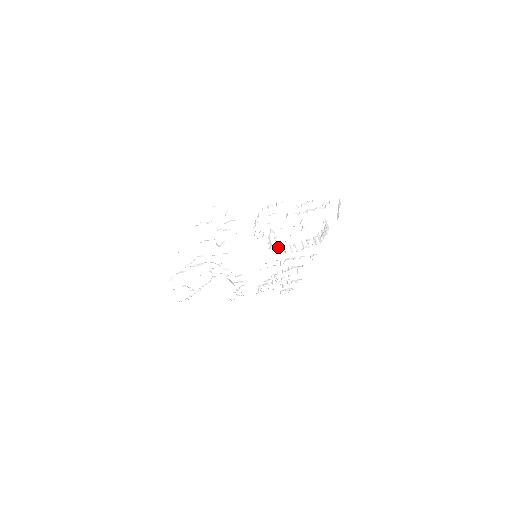
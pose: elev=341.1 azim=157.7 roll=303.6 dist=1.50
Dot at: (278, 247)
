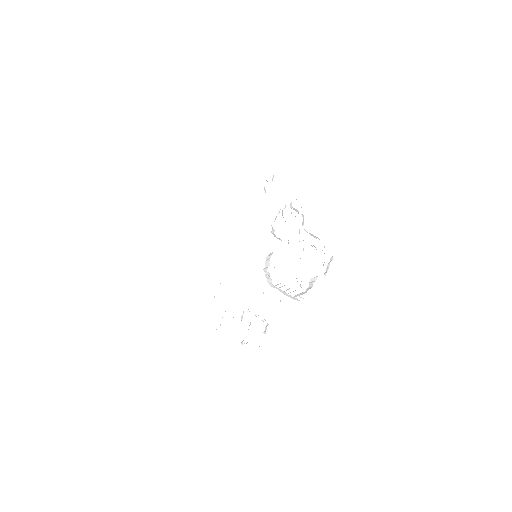
Dot at: occluded
